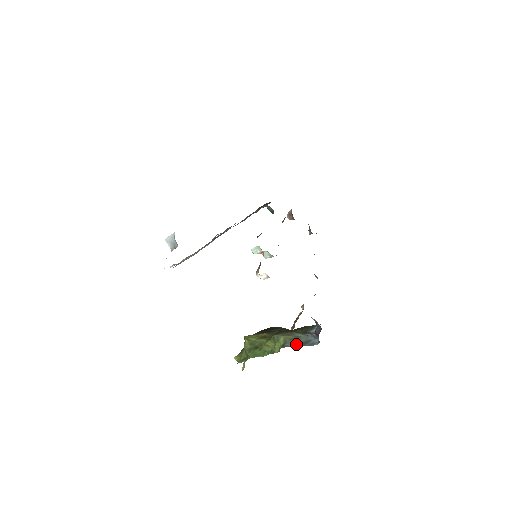
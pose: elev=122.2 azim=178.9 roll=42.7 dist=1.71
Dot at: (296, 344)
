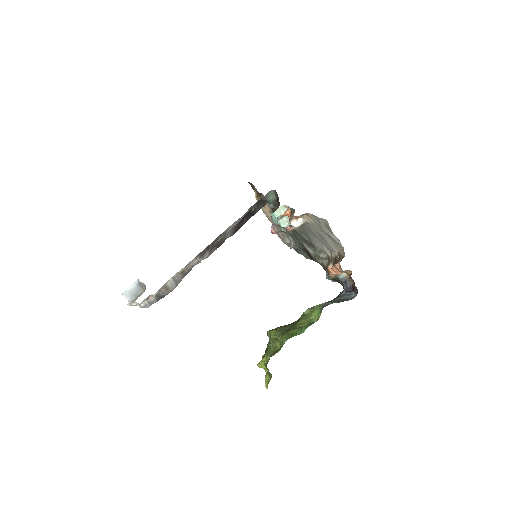
Dot at: (336, 302)
